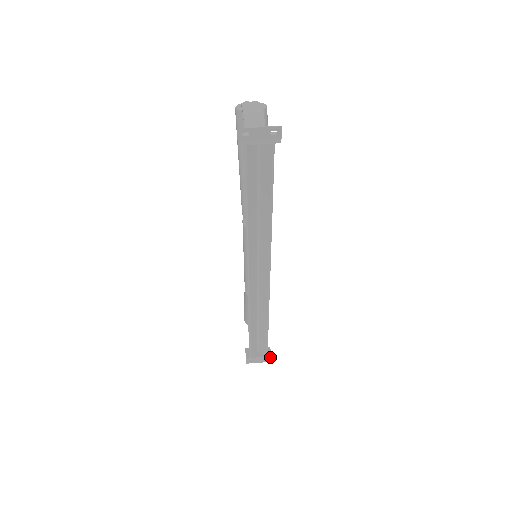
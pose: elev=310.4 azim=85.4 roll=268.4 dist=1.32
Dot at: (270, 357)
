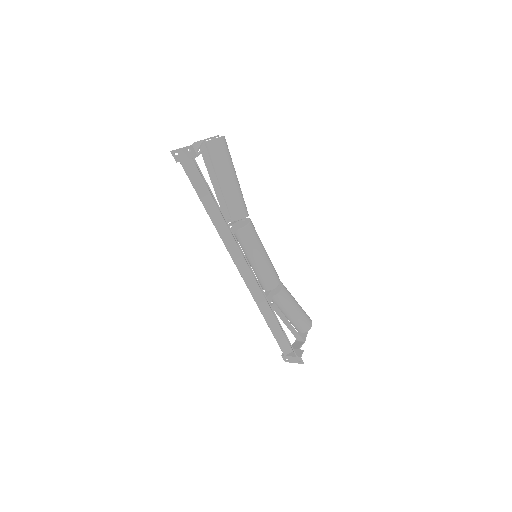
Dot at: (300, 358)
